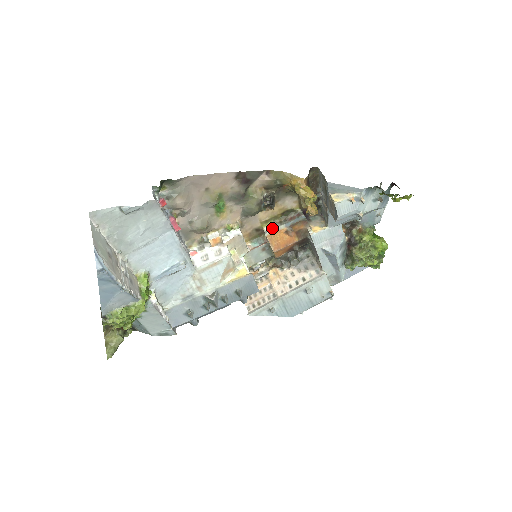
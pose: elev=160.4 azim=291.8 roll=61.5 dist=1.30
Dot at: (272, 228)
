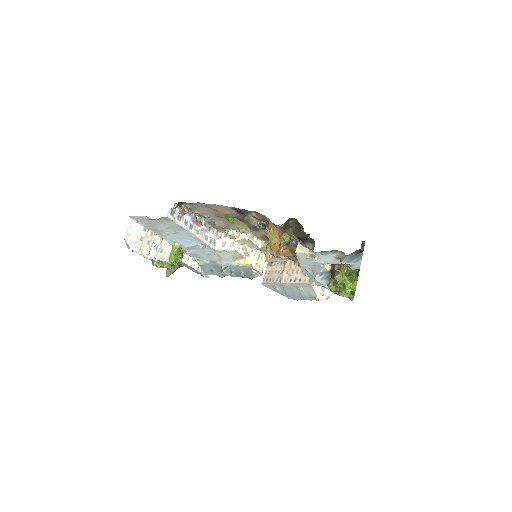
Dot at: occluded
